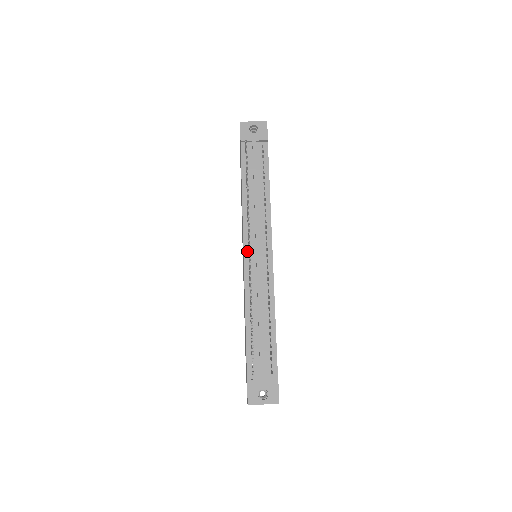
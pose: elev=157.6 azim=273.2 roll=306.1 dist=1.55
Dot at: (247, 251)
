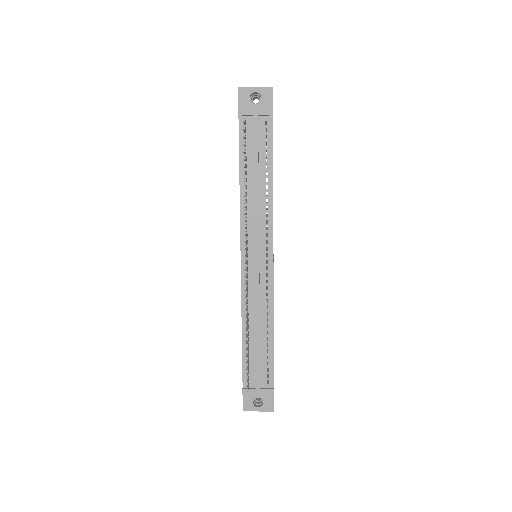
Dot at: occluded
